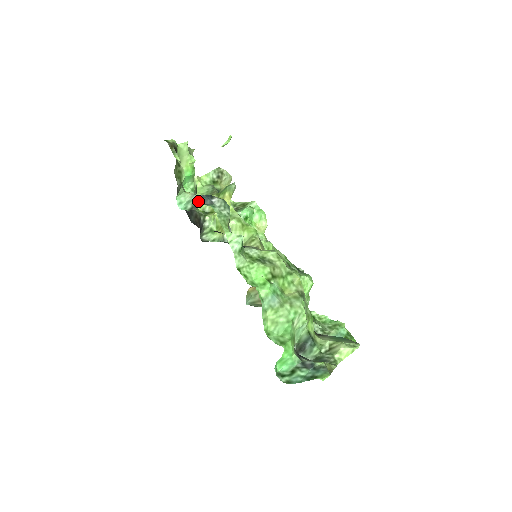
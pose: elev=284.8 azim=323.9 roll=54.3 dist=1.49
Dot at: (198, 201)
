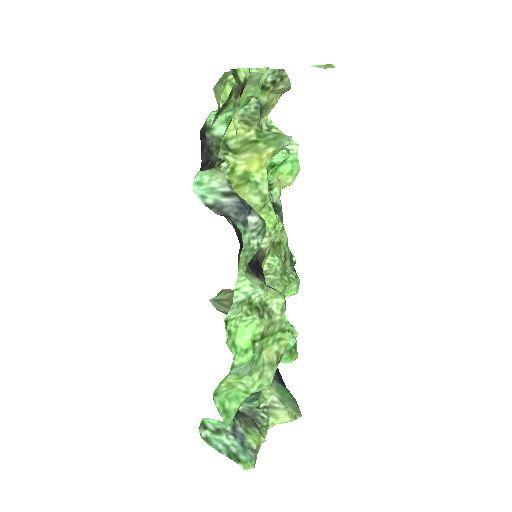
Dot at: (227, 205)
